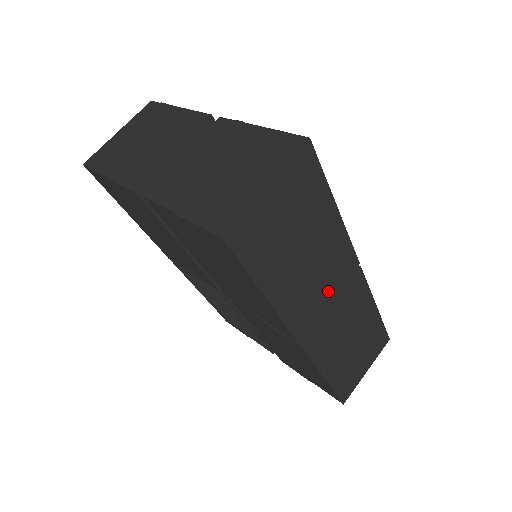
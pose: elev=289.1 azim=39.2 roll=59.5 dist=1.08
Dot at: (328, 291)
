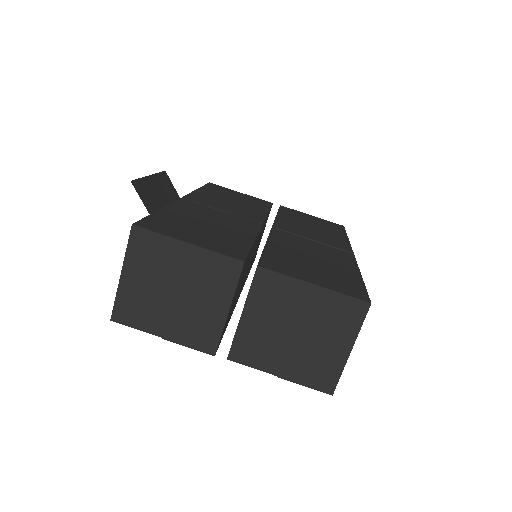
Dot at: occluded
